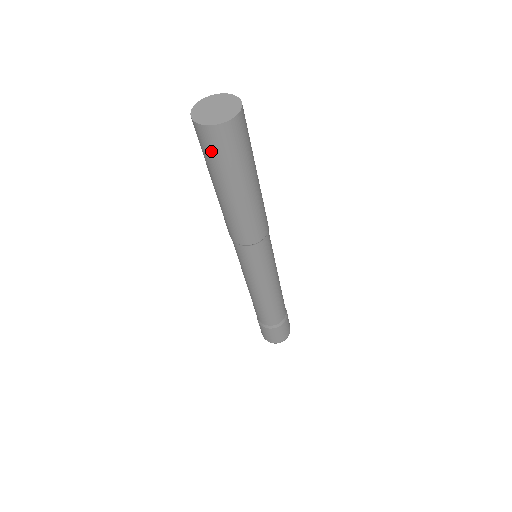
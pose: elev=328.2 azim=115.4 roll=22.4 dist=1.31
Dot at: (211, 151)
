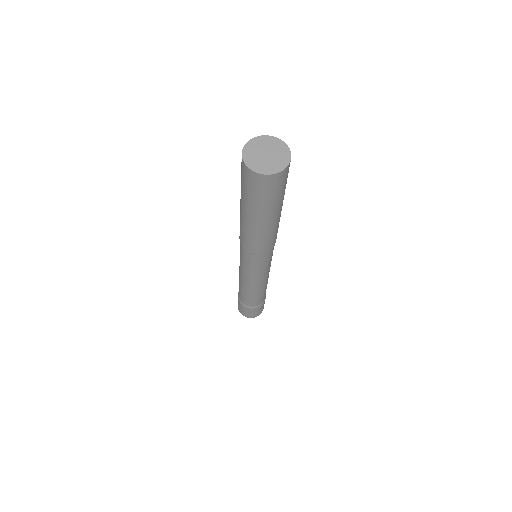
Dot at: (270, 192)
